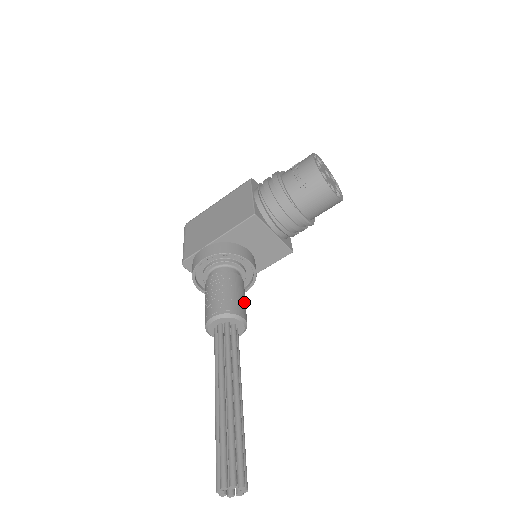
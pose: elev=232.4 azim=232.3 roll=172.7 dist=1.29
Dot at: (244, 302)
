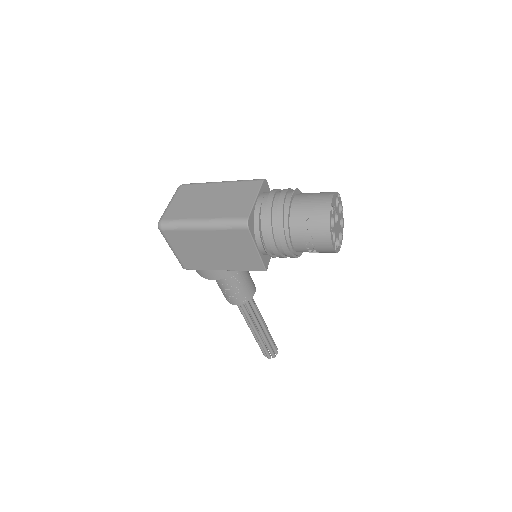
Dot at: (250, 277)
